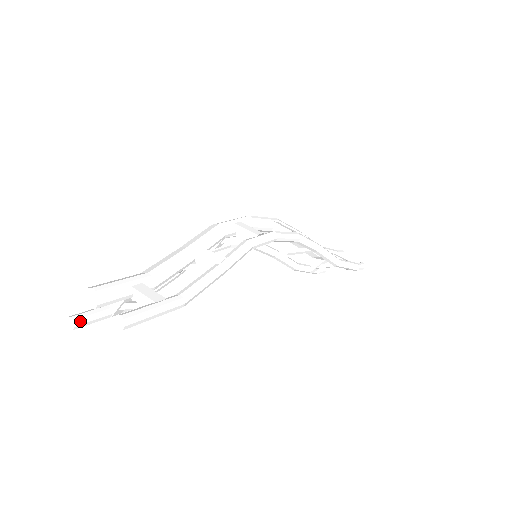
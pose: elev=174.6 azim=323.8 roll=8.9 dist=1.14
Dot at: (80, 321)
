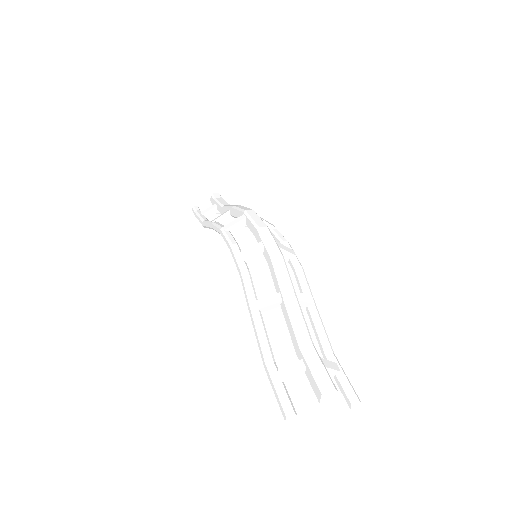
Dot at: (294, 412)
